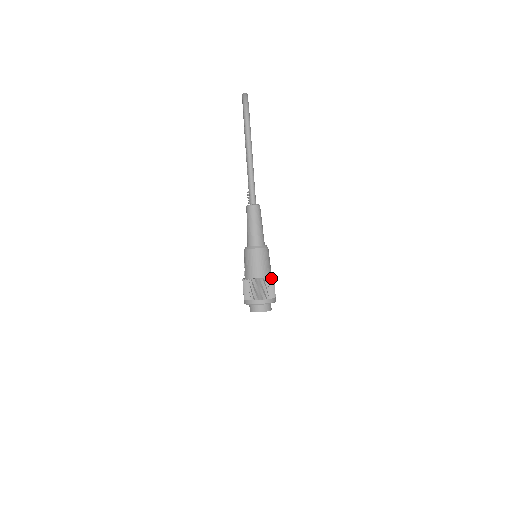
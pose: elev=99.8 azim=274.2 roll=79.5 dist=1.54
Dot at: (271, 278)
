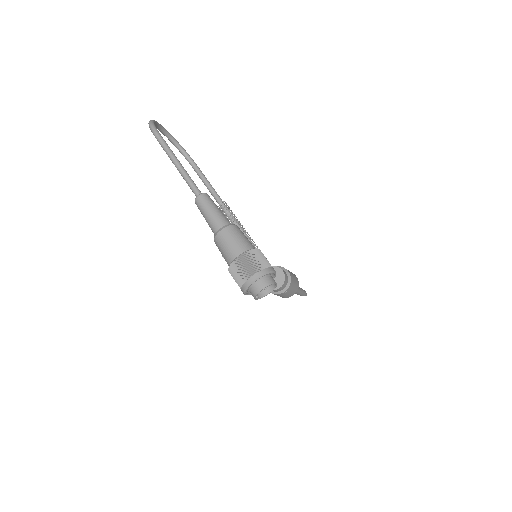
Dot at: (252, 250)
